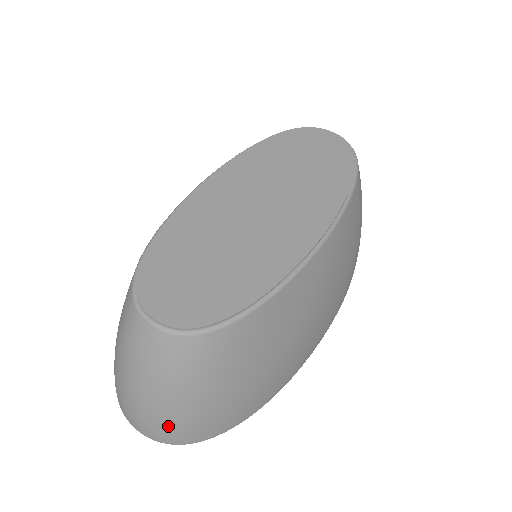
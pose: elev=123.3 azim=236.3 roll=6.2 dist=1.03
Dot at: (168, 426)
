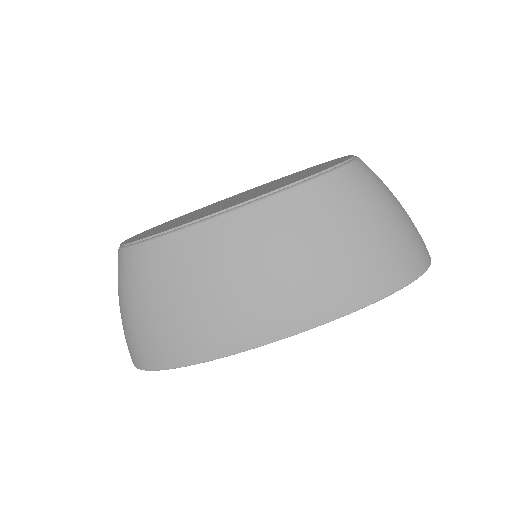
Dot at: (126, 337)
